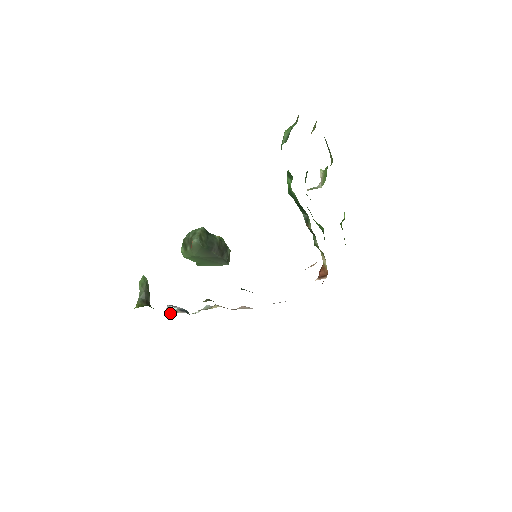
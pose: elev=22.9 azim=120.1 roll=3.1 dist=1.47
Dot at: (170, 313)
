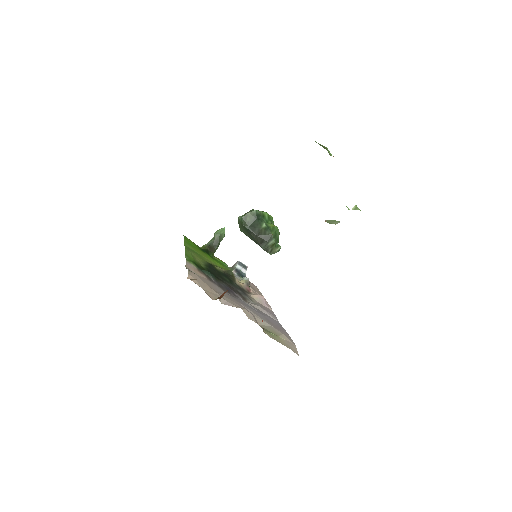
Dot at: (232, 267)
